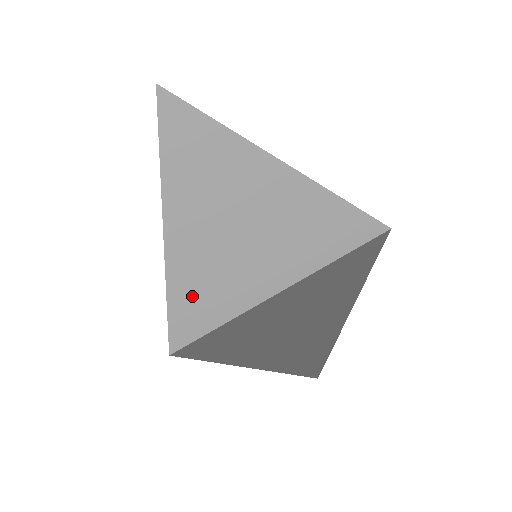
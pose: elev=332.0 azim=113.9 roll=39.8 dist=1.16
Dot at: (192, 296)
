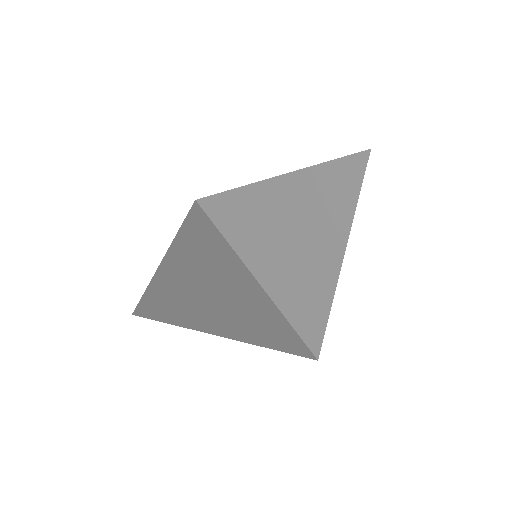
Dot at: occluded
